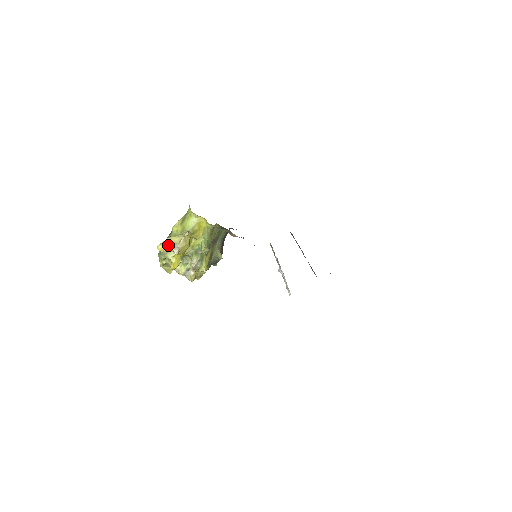
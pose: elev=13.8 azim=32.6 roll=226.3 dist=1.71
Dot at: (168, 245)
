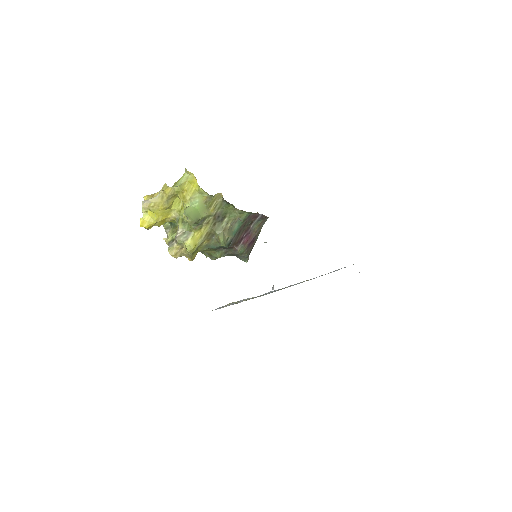
Dot at: occluded
